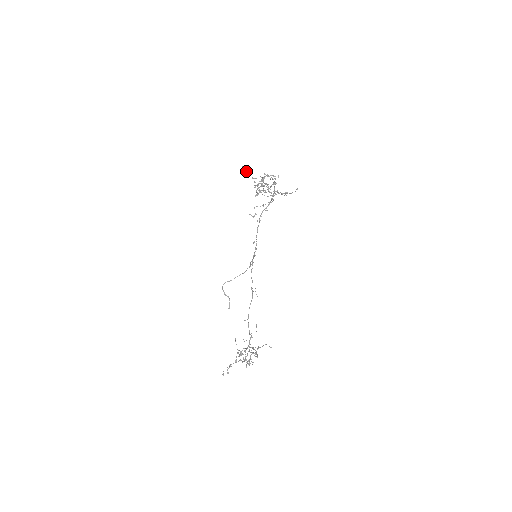
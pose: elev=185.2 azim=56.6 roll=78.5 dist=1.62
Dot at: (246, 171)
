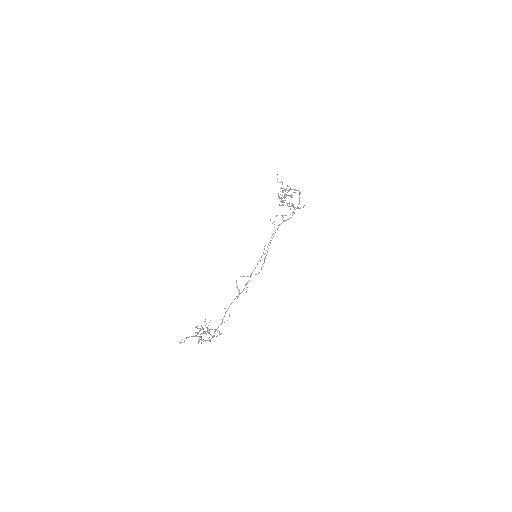
Dot at: occluded
